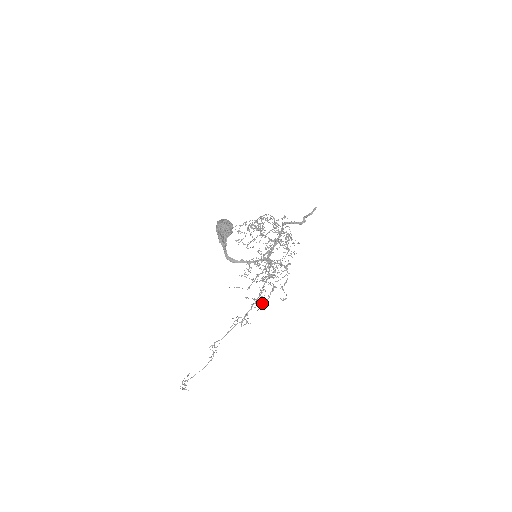
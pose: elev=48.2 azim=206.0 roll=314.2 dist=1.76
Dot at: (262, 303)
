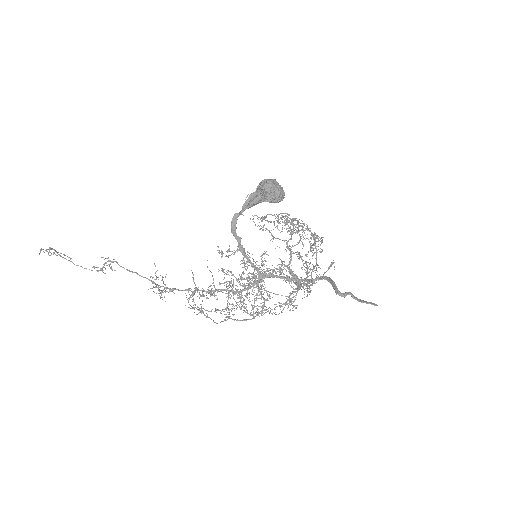
Dot at: occluded
